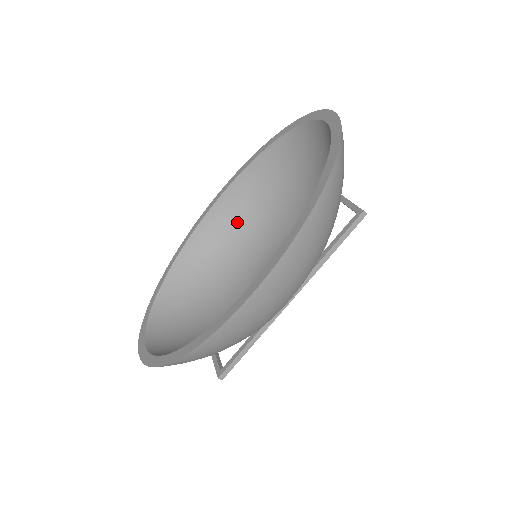
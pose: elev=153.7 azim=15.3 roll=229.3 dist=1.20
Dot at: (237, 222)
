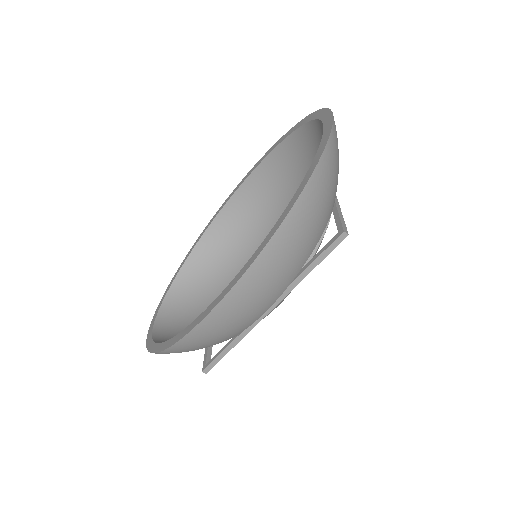
Dot at: (255, 213)
